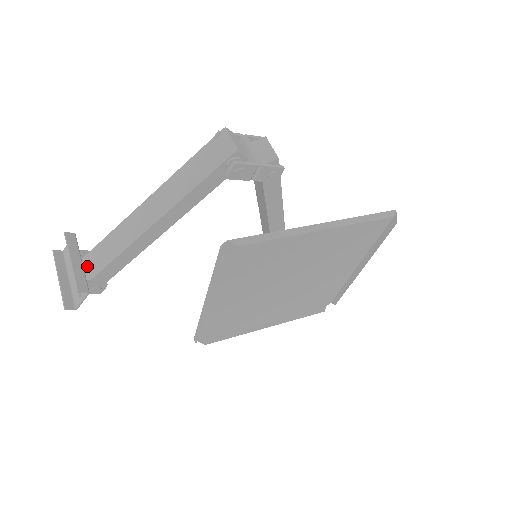
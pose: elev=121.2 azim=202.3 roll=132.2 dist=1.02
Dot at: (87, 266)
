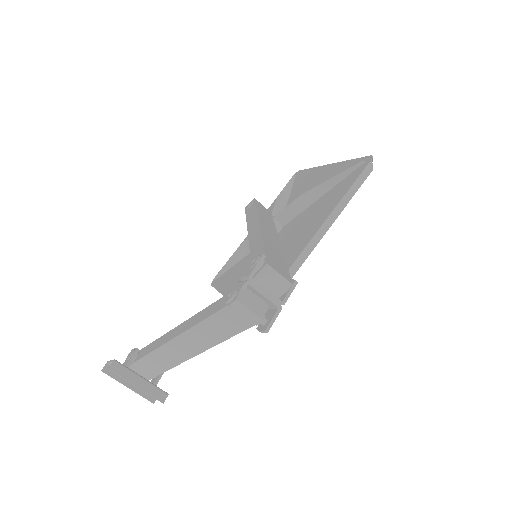
Dot at: (142, 369)
